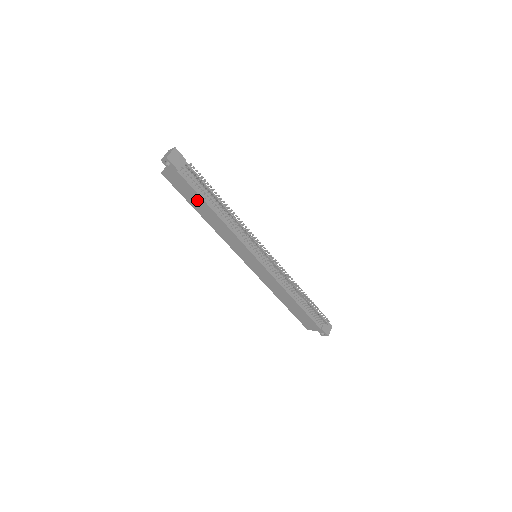
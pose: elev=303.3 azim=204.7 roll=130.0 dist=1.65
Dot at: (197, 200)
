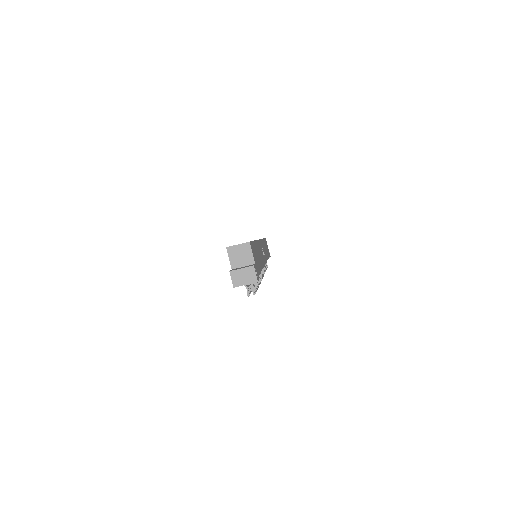
Dot at: occluded
